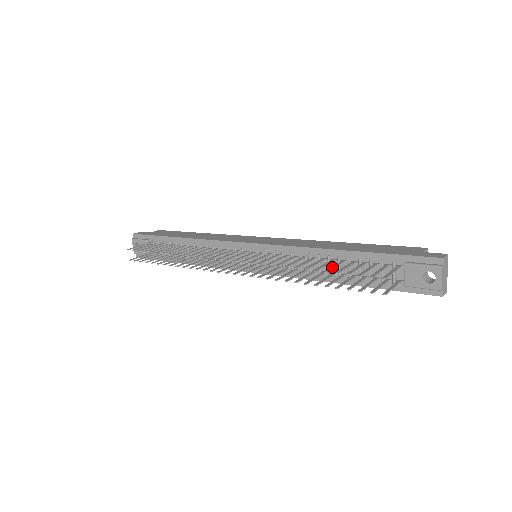
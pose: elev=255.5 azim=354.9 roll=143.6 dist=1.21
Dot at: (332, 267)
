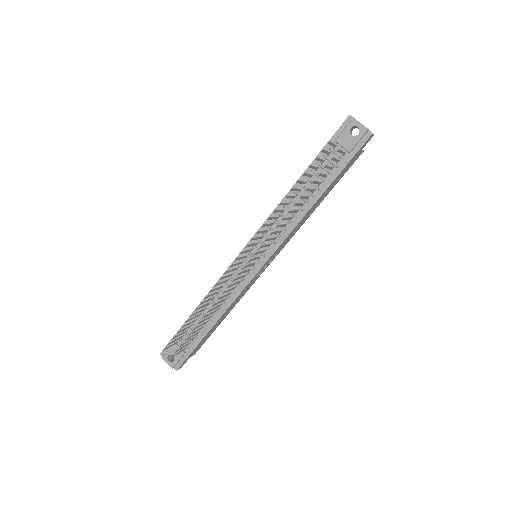
Dot at: (300, 182)
